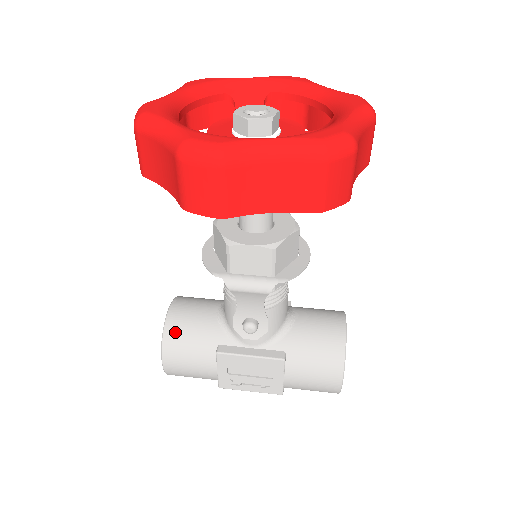
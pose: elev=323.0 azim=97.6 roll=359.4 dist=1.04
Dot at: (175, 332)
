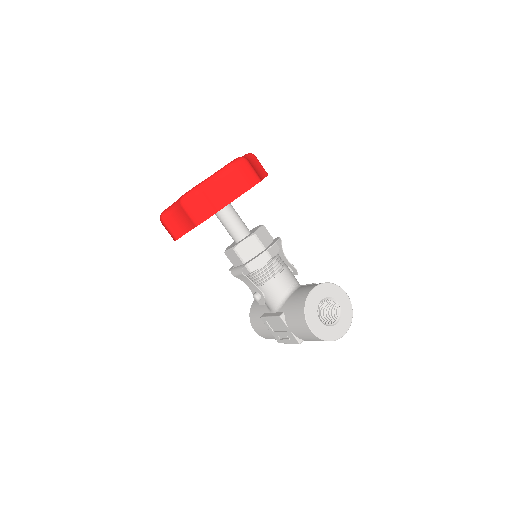
Dot at: (253, 310)
